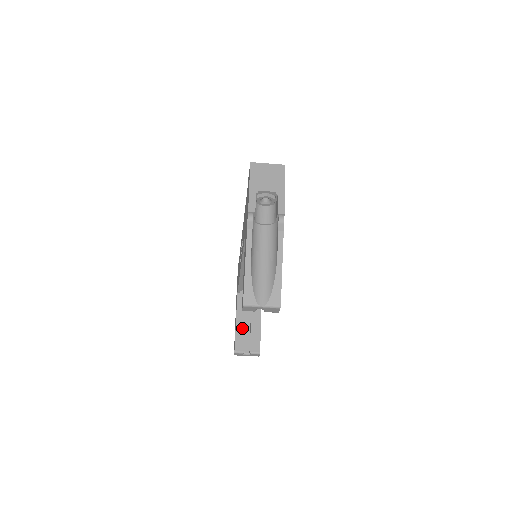
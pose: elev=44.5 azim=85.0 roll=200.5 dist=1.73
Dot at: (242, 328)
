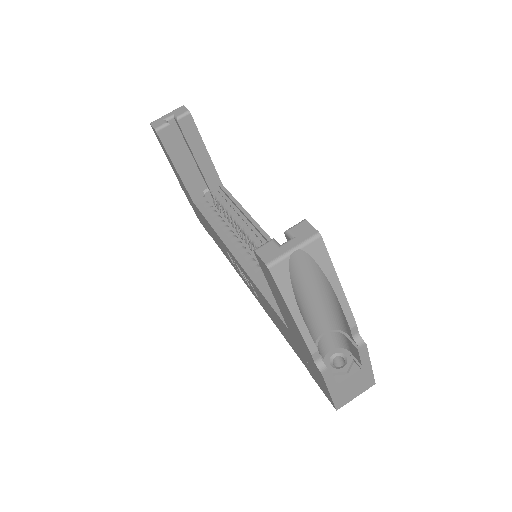
Dot at: occluded
